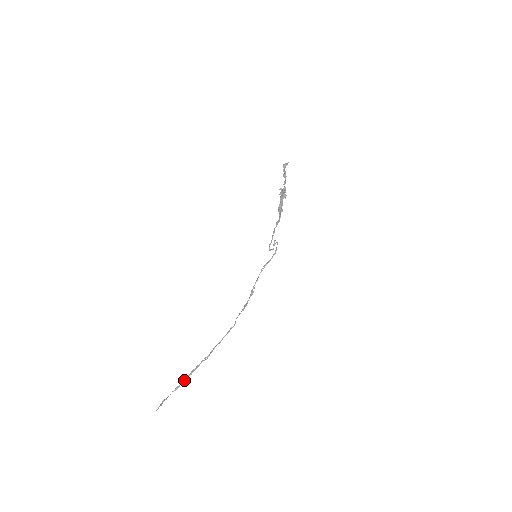
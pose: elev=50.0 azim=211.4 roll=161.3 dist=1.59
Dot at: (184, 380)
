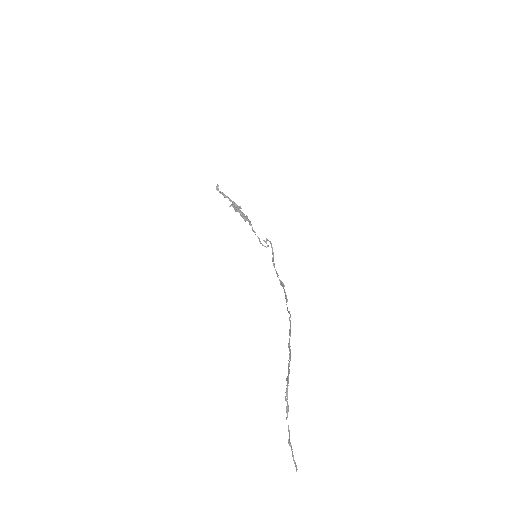
Dot at: (287, 395)
